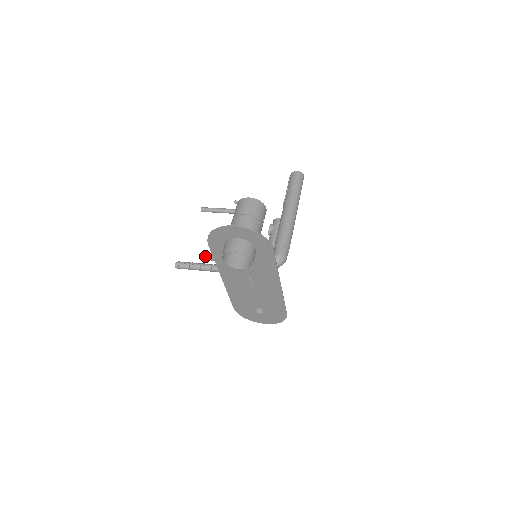
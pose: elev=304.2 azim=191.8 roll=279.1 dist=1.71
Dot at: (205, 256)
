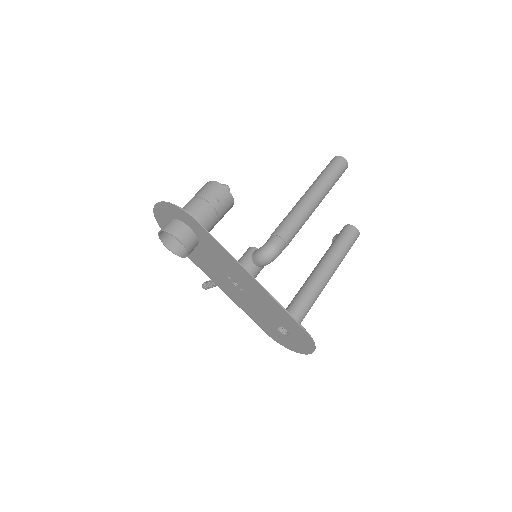
Dot at: occluded
